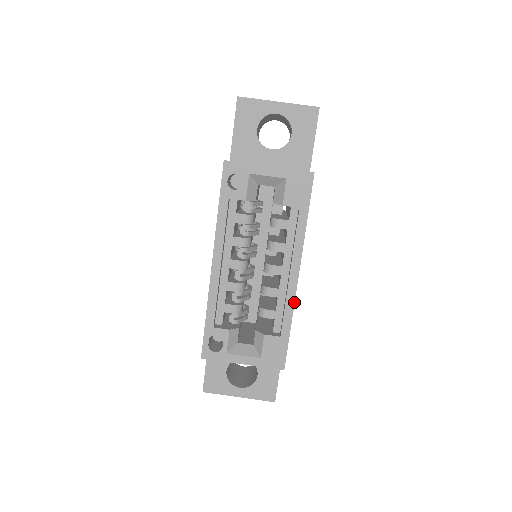
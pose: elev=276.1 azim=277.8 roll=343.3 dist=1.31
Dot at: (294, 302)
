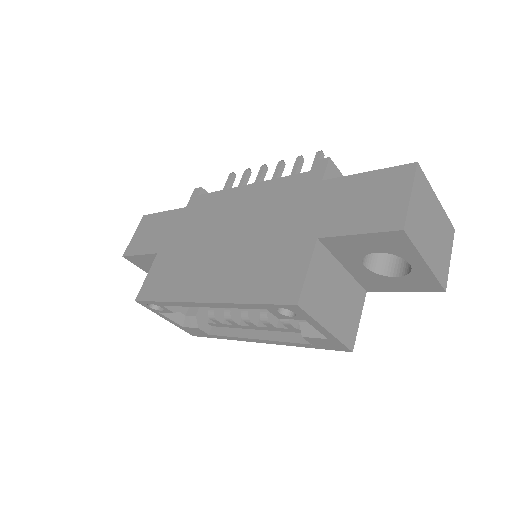
Dot at: (240, 340)
